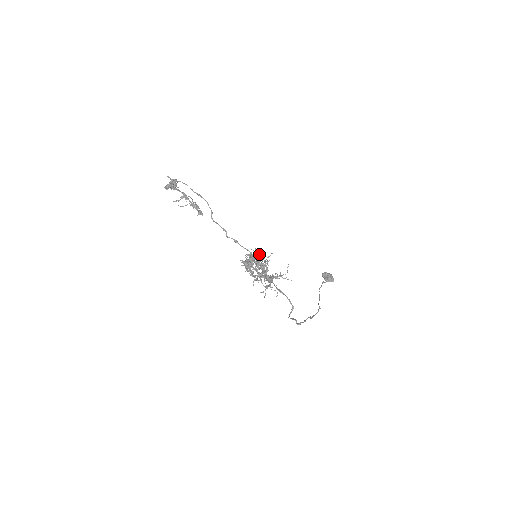
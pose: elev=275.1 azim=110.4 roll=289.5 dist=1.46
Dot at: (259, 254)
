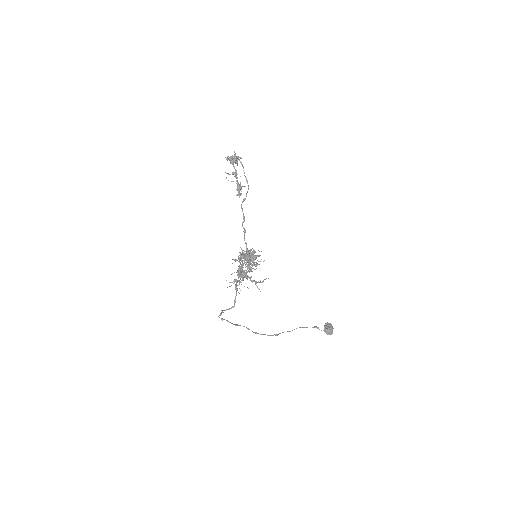
Dot at: occluded
